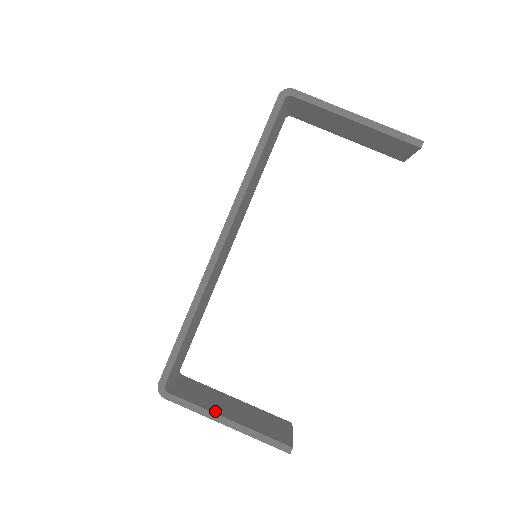
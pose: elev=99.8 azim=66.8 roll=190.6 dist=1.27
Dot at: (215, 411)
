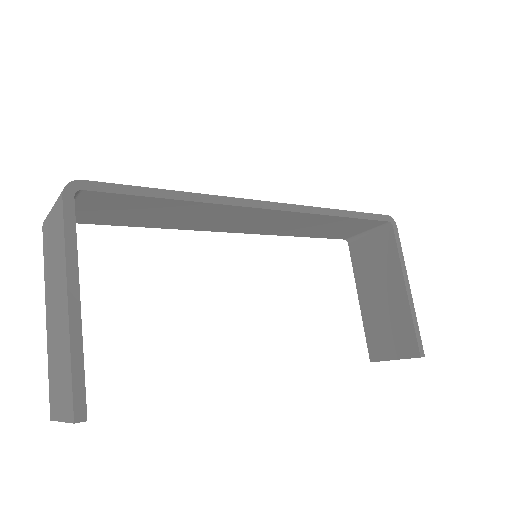
Dot at: (77, 277)
